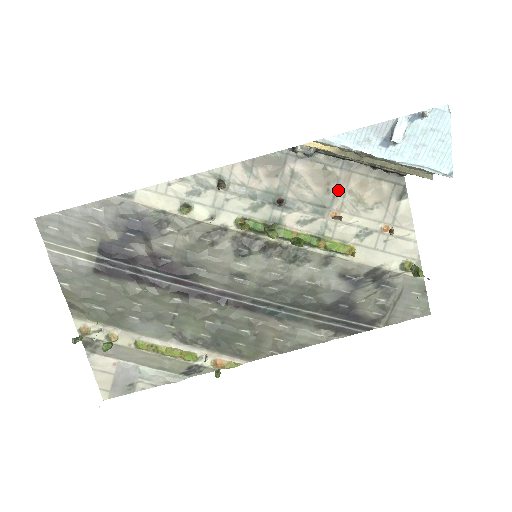
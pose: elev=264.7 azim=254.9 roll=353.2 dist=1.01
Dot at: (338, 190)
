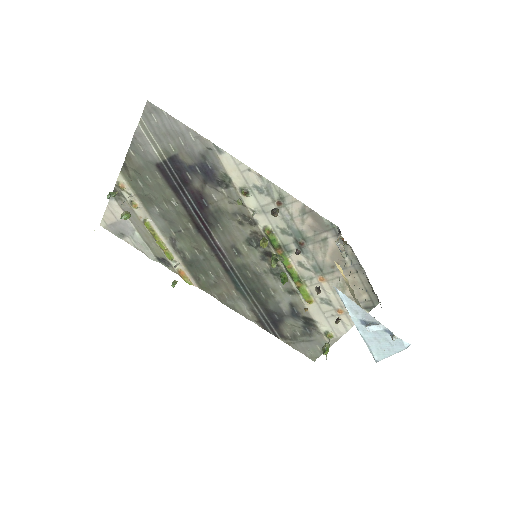
Dot at: (339, 272)
